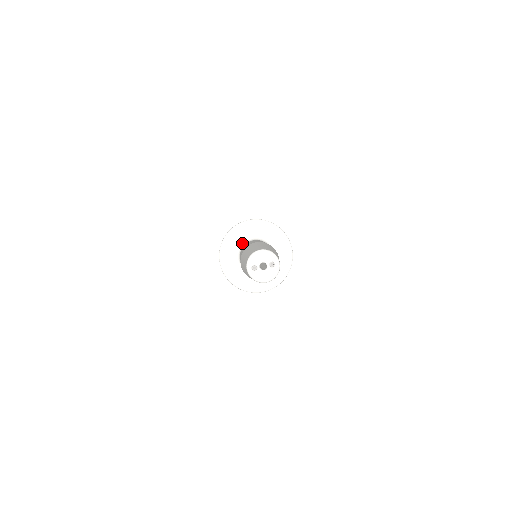
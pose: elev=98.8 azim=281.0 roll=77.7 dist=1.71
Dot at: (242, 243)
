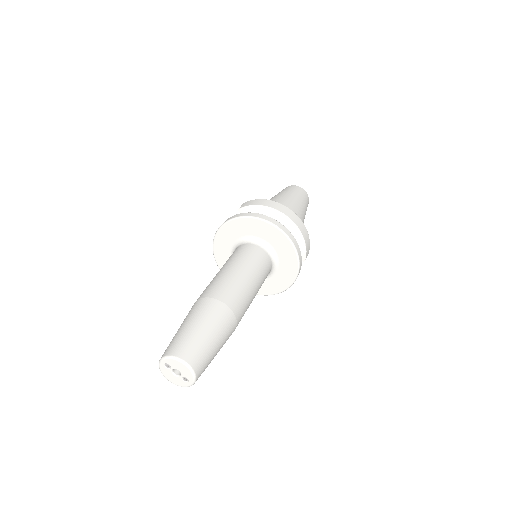
Dot at: (253, 238)
